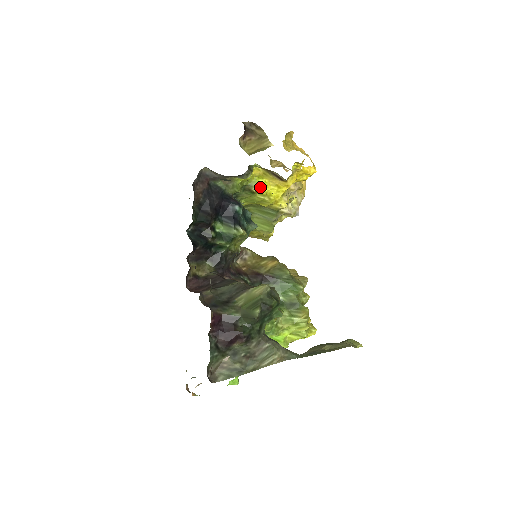
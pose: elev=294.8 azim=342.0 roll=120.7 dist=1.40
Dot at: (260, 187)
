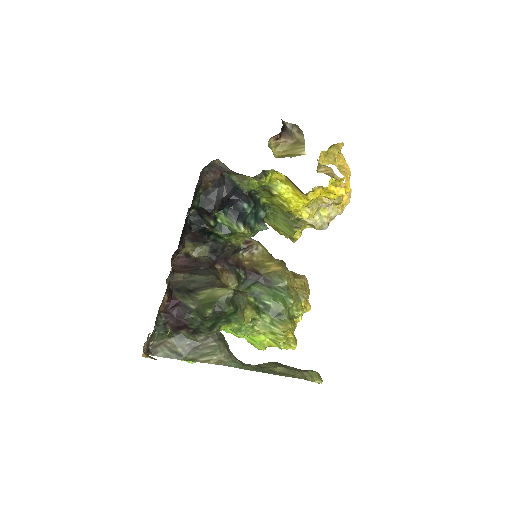
Dot at: (280, 192)
